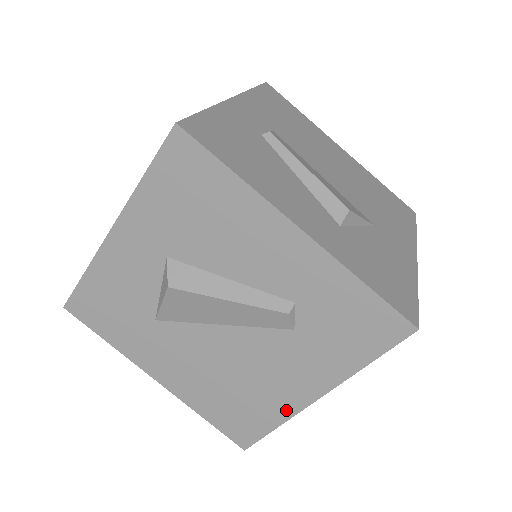
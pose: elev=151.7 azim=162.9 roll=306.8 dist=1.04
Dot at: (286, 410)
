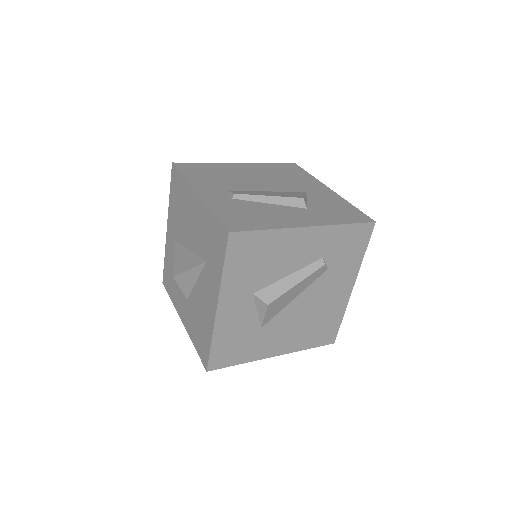
Dot at: (343, 306)
